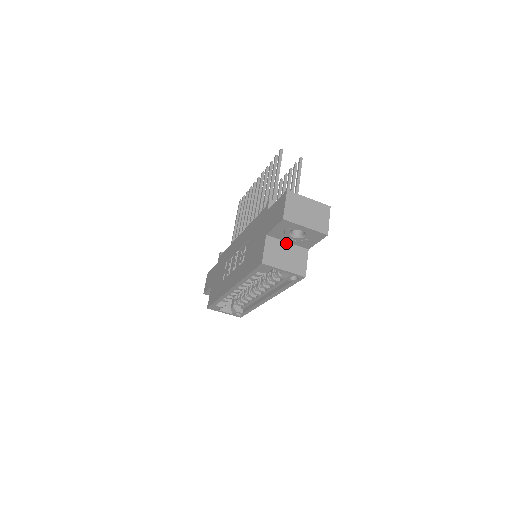
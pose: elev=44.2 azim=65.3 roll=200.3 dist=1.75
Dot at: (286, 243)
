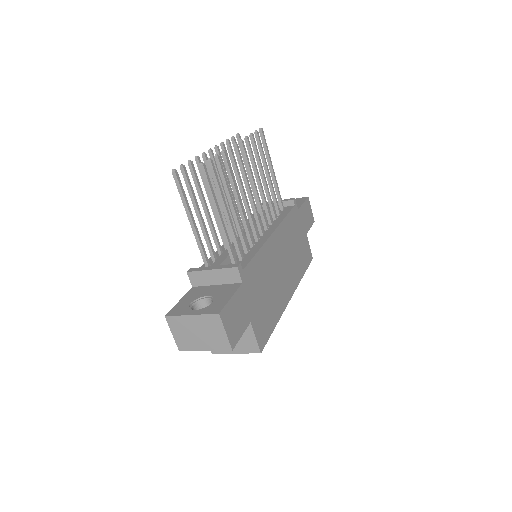
Dot at: occluded
